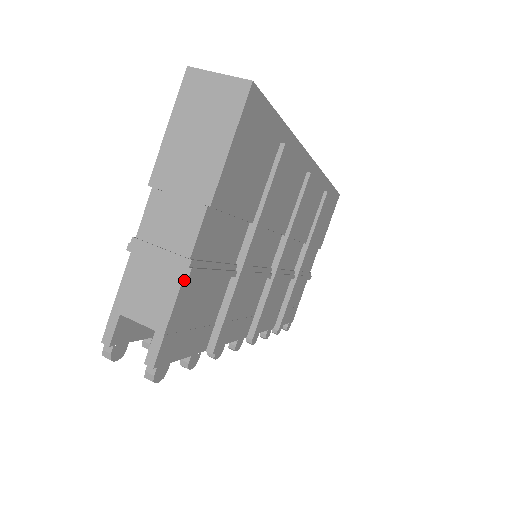
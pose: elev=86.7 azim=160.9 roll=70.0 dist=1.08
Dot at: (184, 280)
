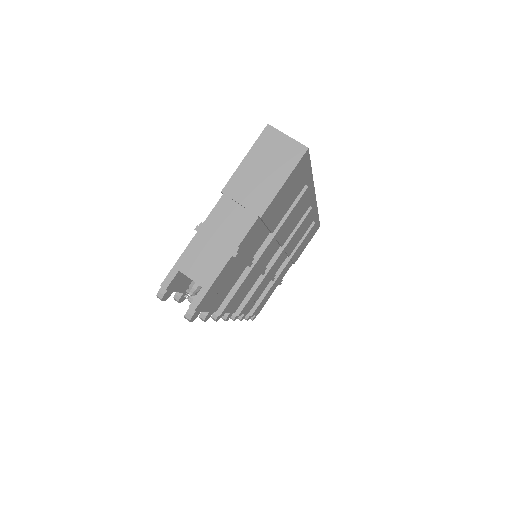
Dot at: (230, 259)
